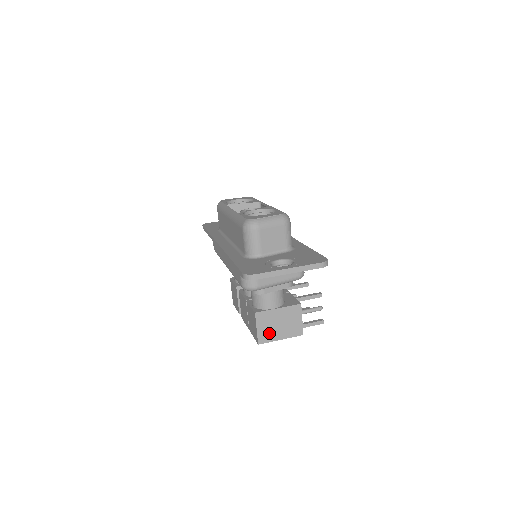
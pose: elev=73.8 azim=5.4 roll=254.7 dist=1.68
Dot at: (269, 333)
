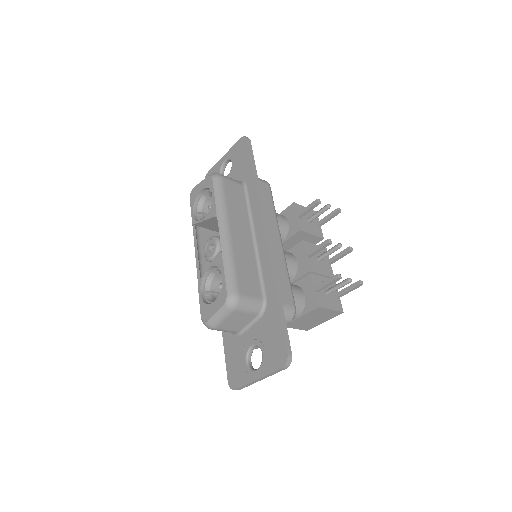
Dot at: (309, 325)
